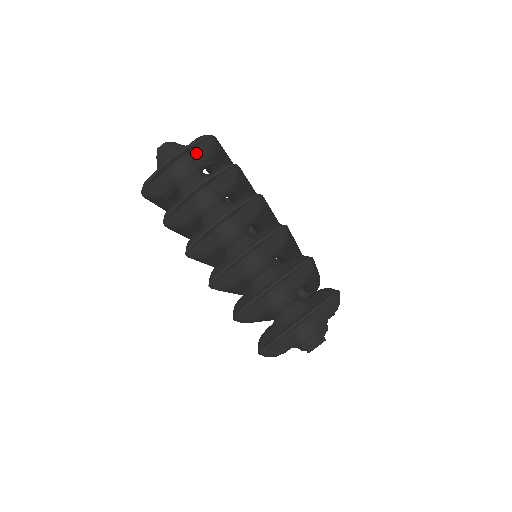
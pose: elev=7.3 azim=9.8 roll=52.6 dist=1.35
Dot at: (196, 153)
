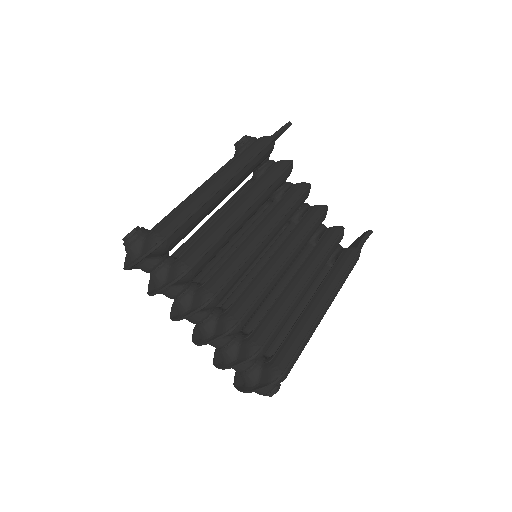
Dot at: (151, 256)
